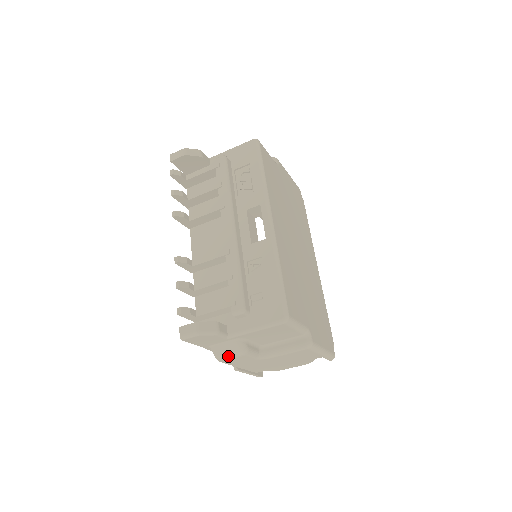
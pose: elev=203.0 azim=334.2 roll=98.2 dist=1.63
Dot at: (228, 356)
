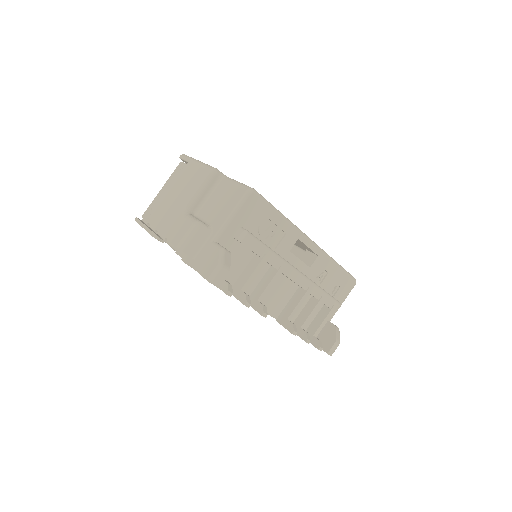
Dot at: occluded
